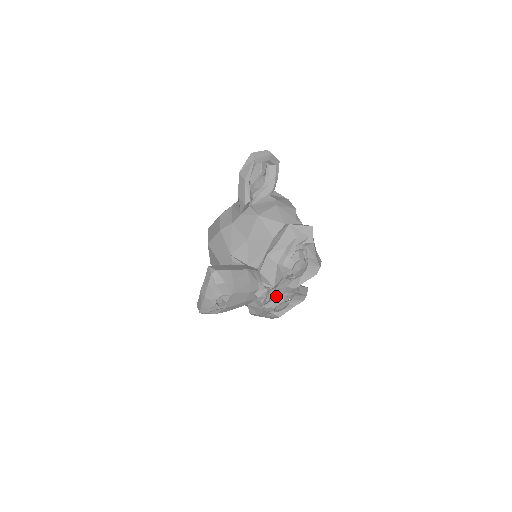
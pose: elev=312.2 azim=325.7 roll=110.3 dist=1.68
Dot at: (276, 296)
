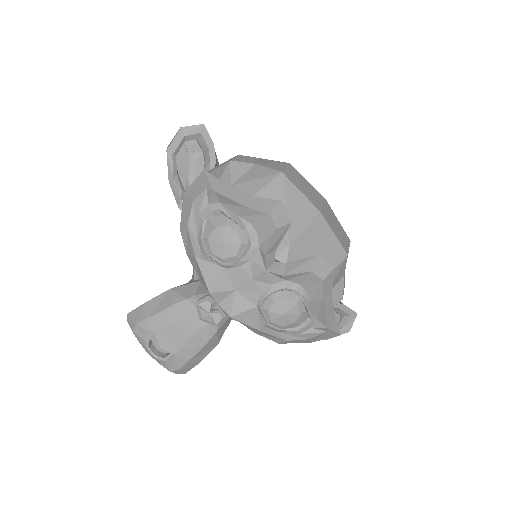
Dot at: (255, 301)
